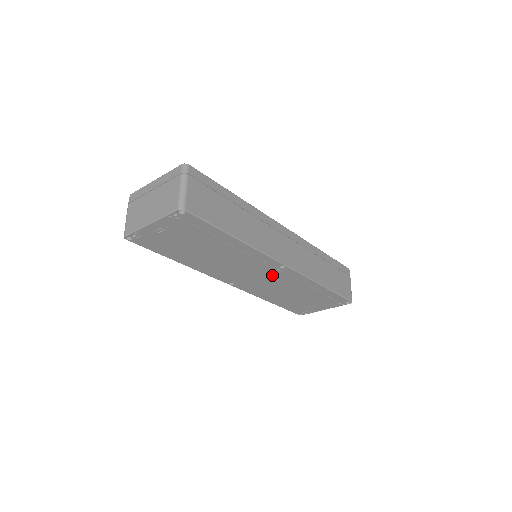
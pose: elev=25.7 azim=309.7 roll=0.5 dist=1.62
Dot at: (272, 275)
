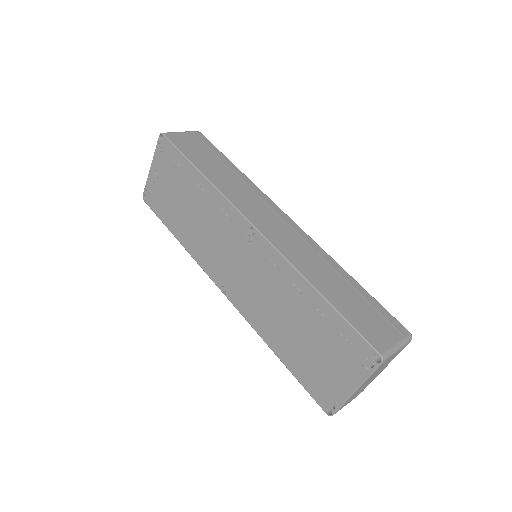
Dot at: (251, 258)
